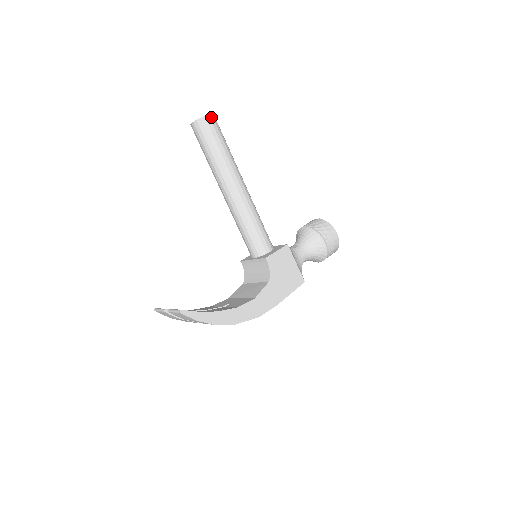
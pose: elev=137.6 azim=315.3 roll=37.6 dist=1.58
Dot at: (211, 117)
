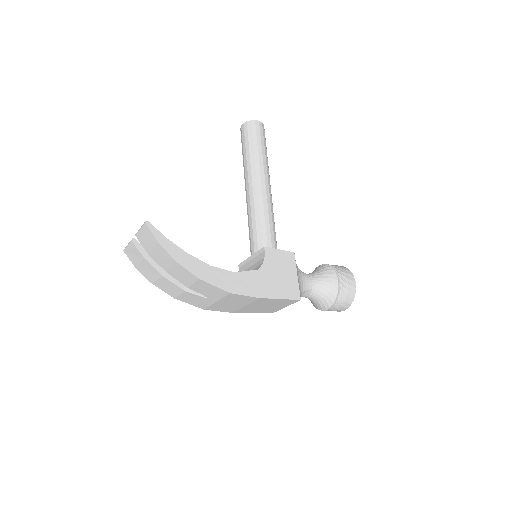
Dot at: (261, 124)
